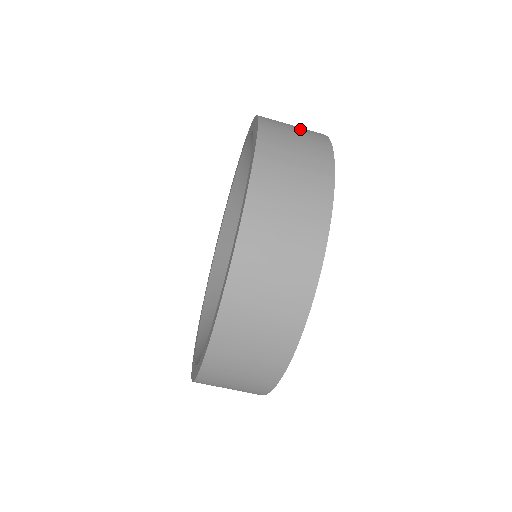
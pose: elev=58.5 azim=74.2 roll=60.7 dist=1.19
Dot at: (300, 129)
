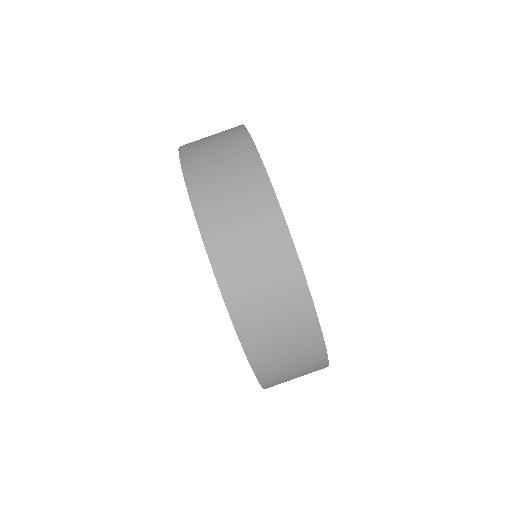
Dot at: occluded
